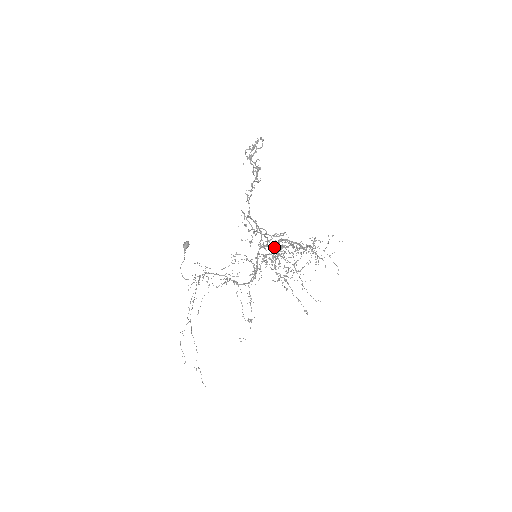
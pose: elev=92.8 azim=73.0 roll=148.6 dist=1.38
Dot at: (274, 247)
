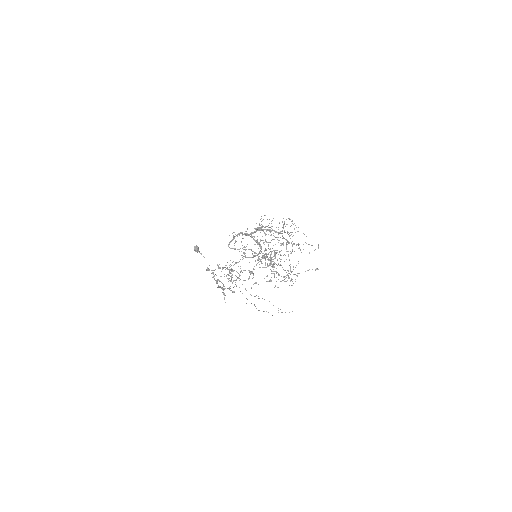
Dot at: occluded
